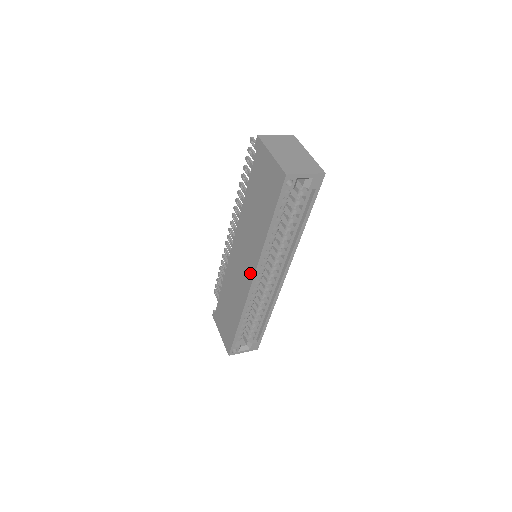
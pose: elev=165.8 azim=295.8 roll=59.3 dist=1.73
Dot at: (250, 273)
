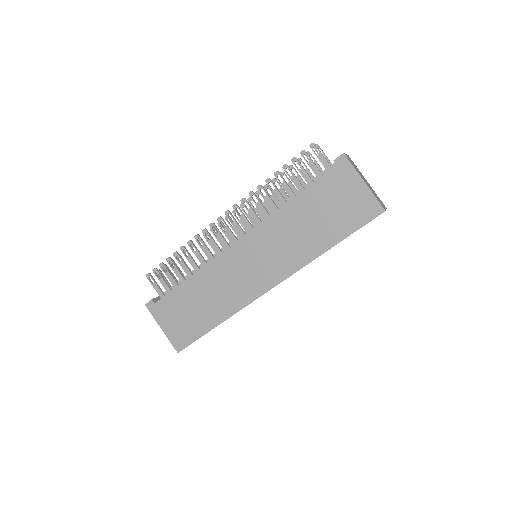
Dot at: (271, 280)
